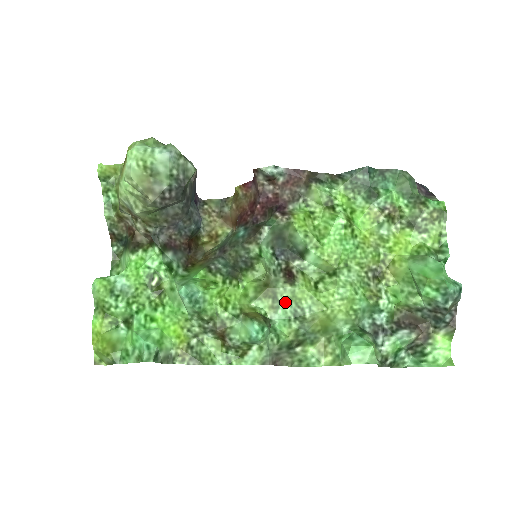
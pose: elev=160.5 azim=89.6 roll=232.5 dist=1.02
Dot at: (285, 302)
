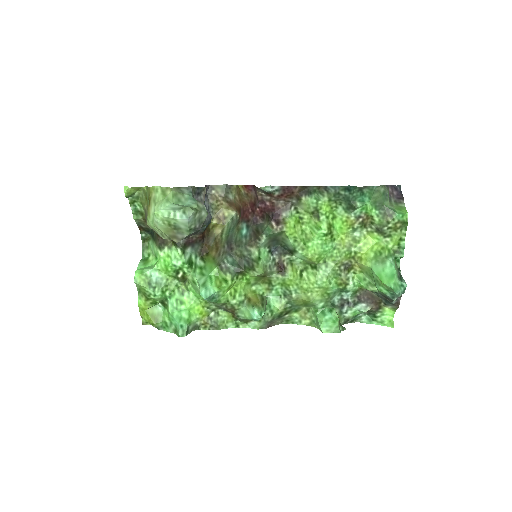
Dot at: (277, 286)
